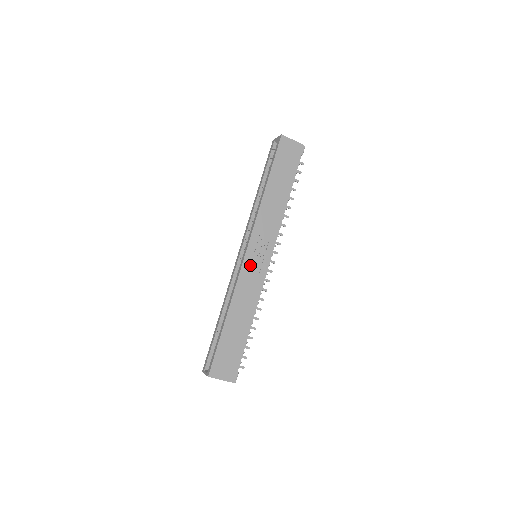
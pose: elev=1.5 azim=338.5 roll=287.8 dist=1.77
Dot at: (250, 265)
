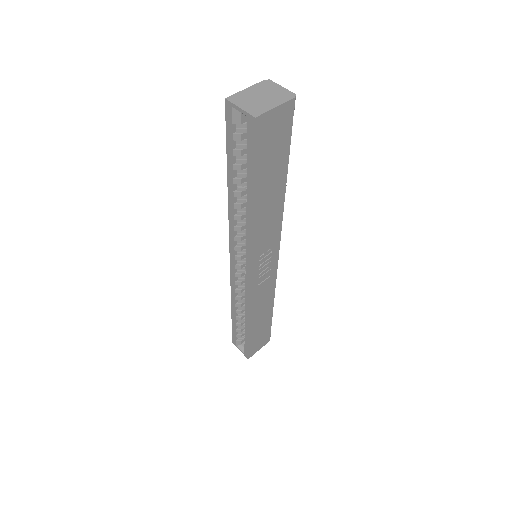
Dot at: (258, 280)
